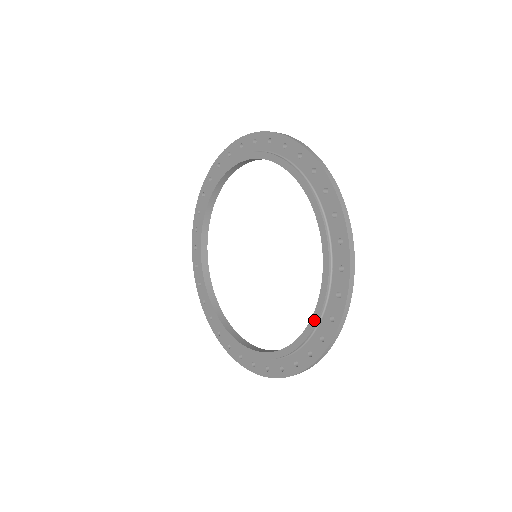
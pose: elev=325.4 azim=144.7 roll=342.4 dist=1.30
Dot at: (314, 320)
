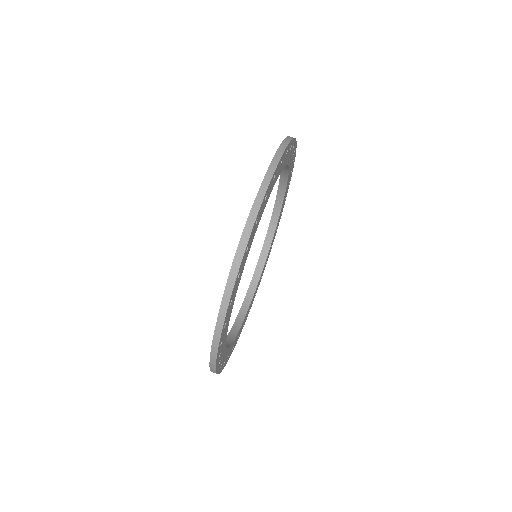
Dot at: occluded
